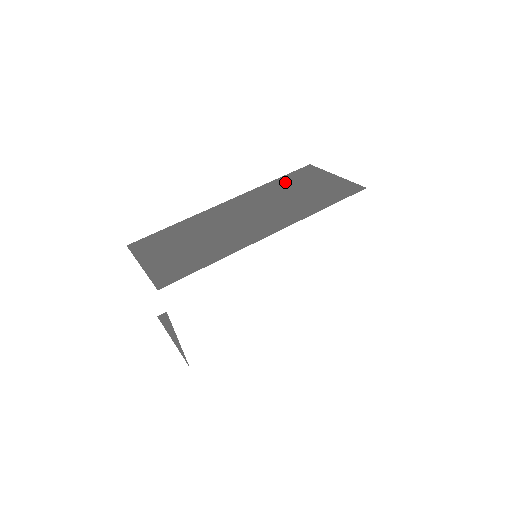
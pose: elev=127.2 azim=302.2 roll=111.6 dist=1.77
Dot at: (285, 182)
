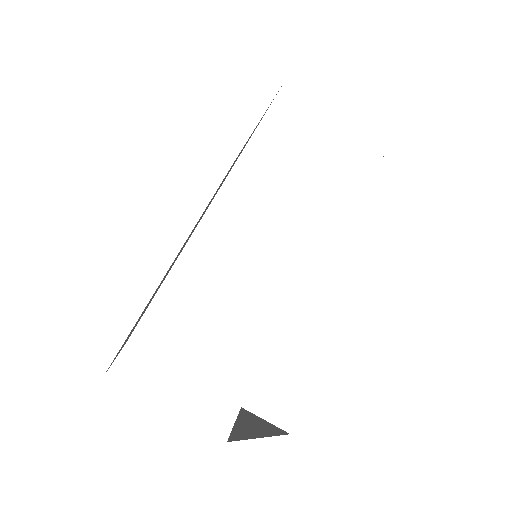
Dot at: (222, 181)
